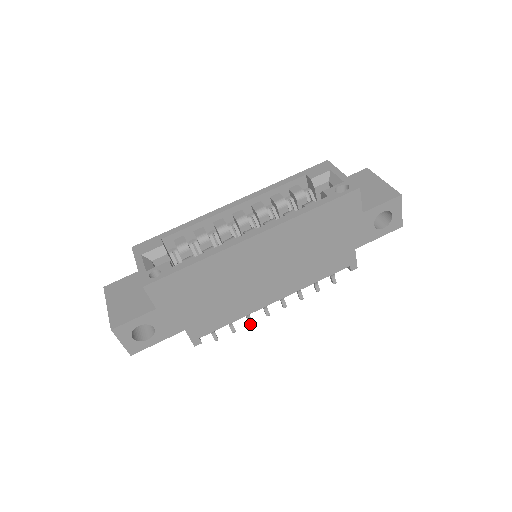
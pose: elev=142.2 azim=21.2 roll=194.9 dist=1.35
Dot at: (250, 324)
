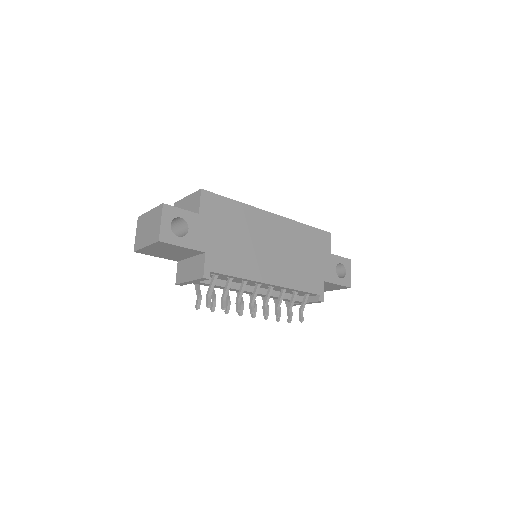
Dot at: (238, 311)
